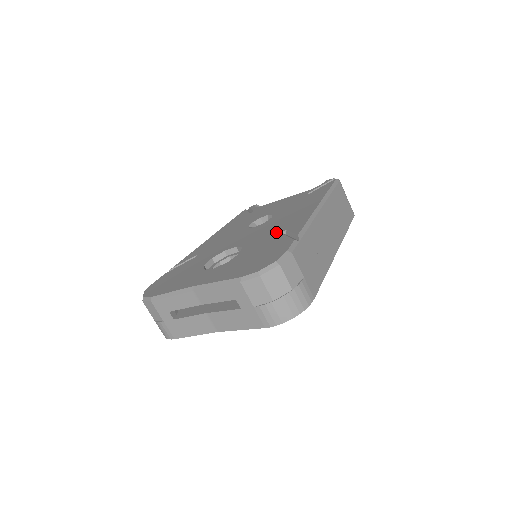
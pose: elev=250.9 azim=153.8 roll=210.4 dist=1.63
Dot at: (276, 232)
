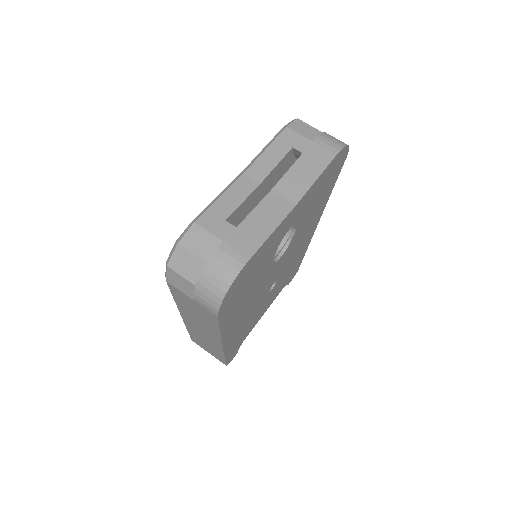
Dot at: occluded
